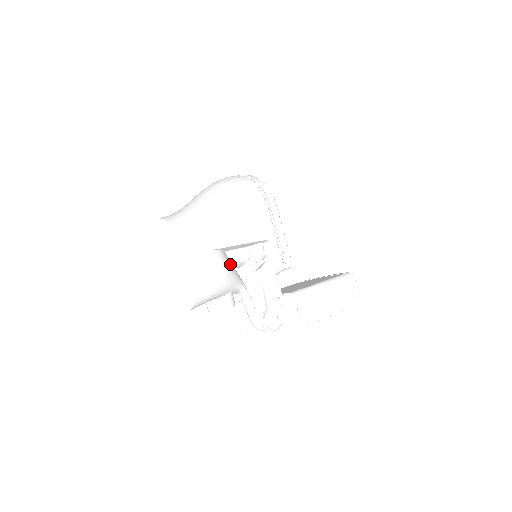
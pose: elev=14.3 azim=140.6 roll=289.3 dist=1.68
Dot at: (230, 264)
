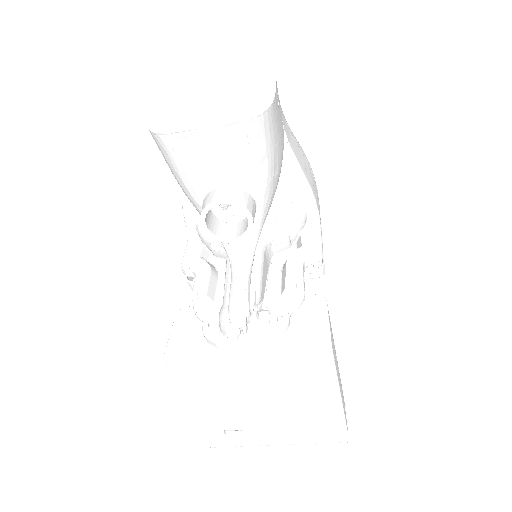
Dot at: occluded
